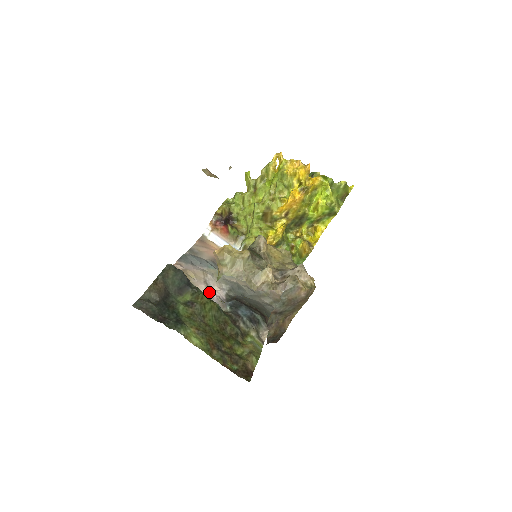
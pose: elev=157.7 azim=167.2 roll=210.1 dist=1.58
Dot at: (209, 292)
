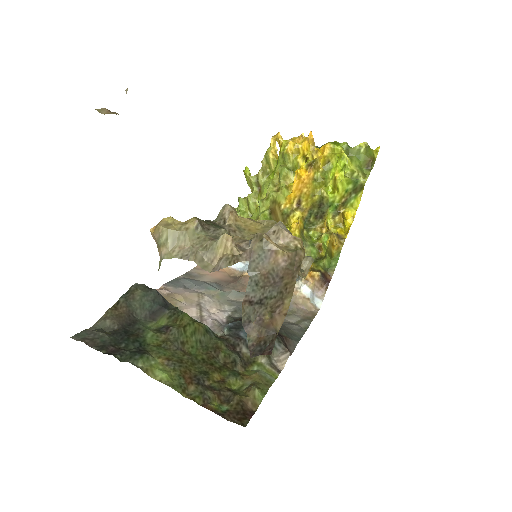
Dot at: (202, 315)
